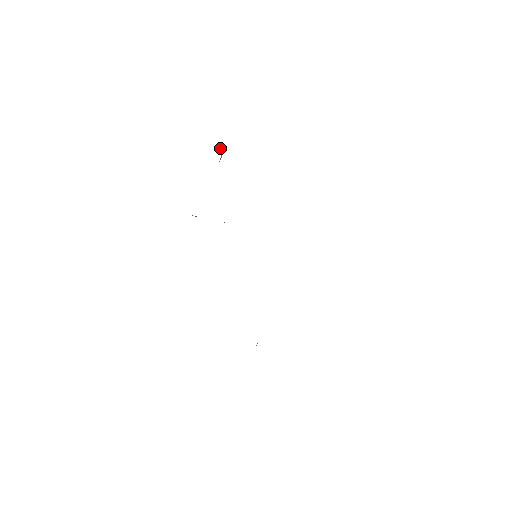
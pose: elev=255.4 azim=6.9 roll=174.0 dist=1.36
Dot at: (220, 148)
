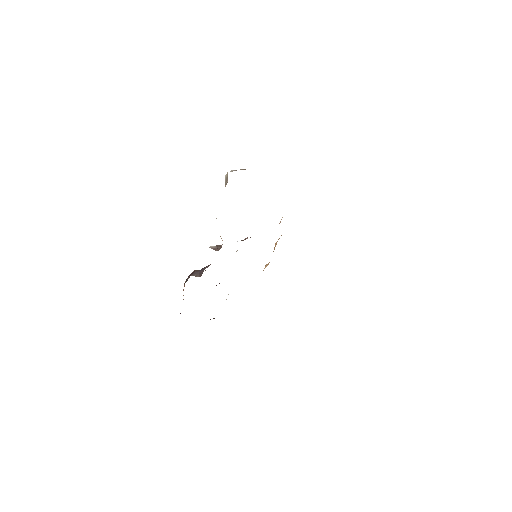
Dot at: occluded
